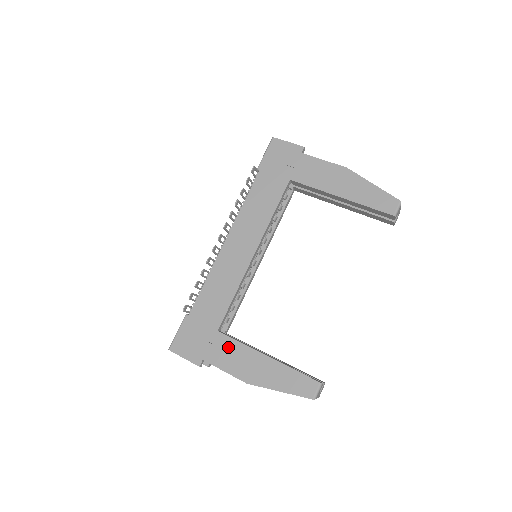
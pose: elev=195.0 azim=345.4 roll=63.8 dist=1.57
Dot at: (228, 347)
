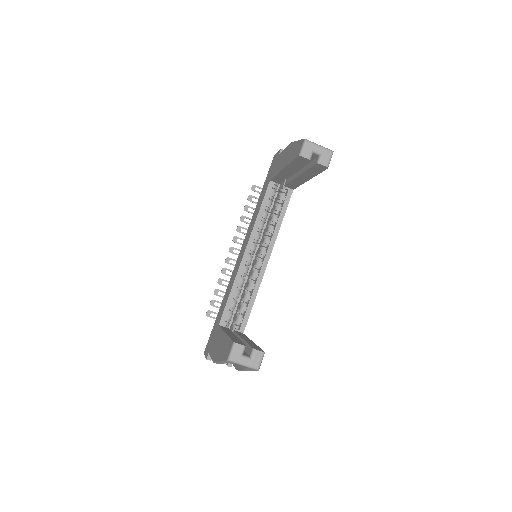
Dot at: (217, 336)
